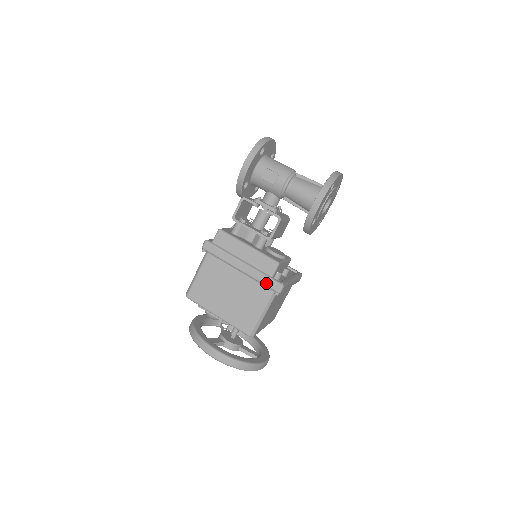
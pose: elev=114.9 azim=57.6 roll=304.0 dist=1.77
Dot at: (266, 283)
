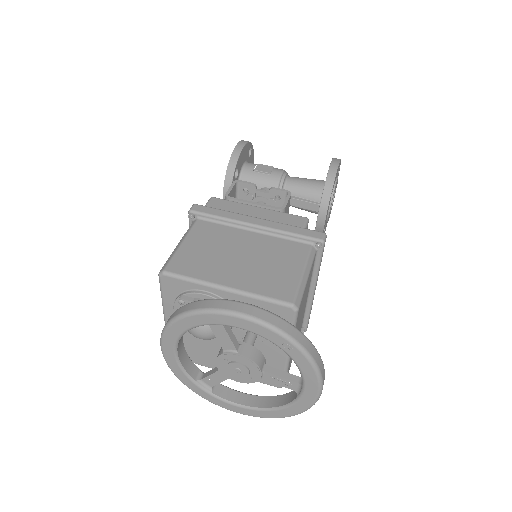
Dot at: (300, 232)
